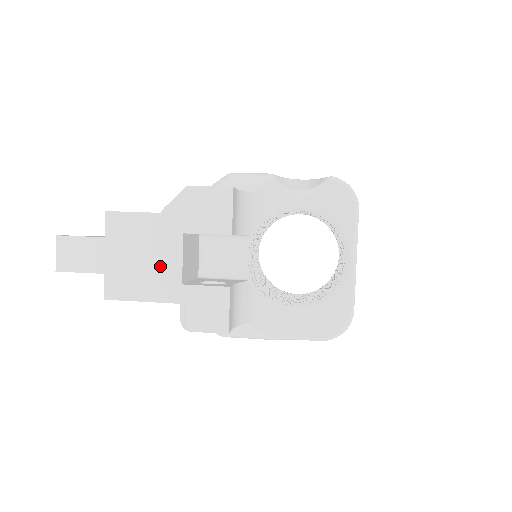
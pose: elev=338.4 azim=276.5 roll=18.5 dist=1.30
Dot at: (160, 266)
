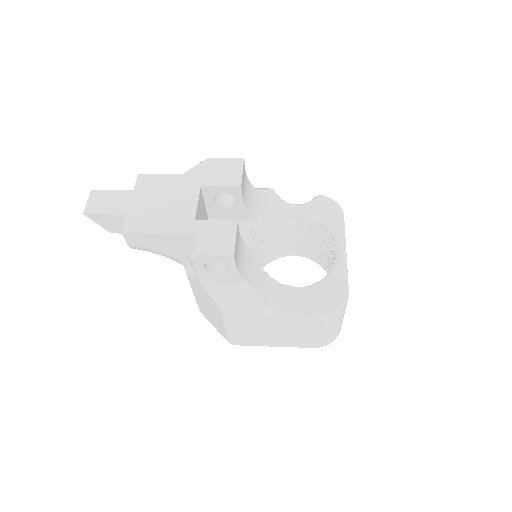
Dot at: (177, 208)
